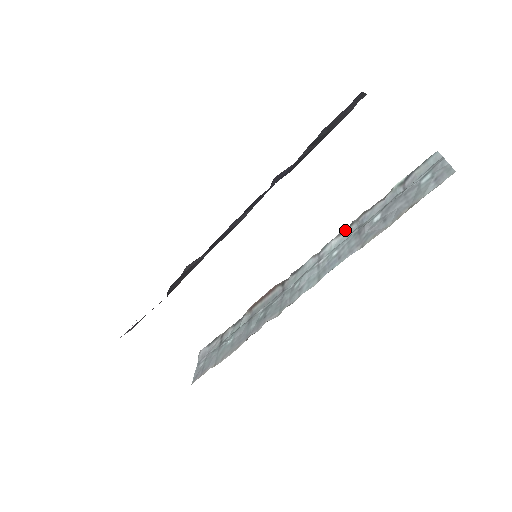
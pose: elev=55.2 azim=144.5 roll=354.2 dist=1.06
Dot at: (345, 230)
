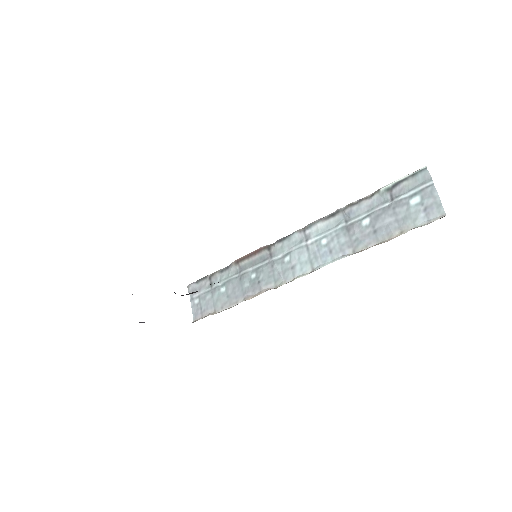
Dot at: (331, 216)
